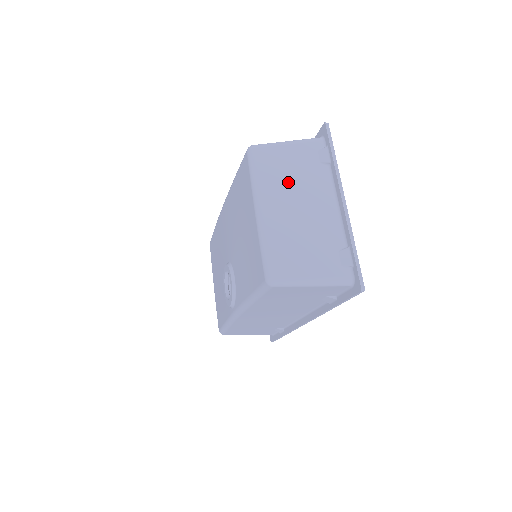
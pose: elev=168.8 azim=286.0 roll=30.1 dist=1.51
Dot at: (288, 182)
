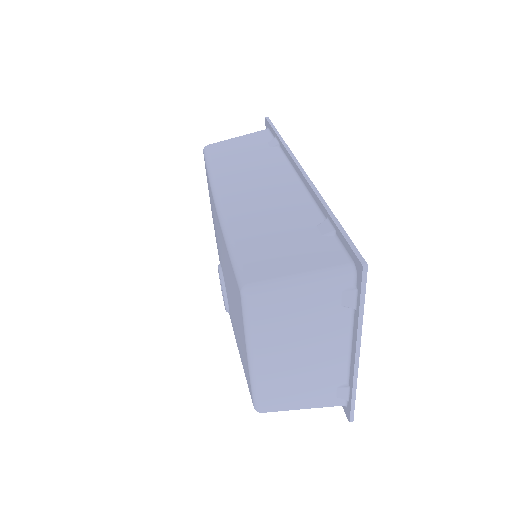
Dot at: (292, 332)
